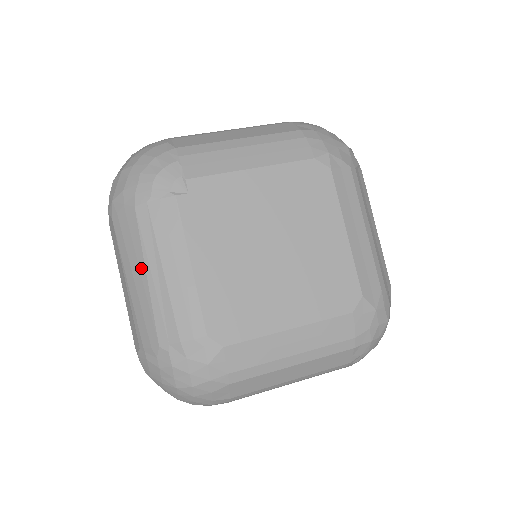
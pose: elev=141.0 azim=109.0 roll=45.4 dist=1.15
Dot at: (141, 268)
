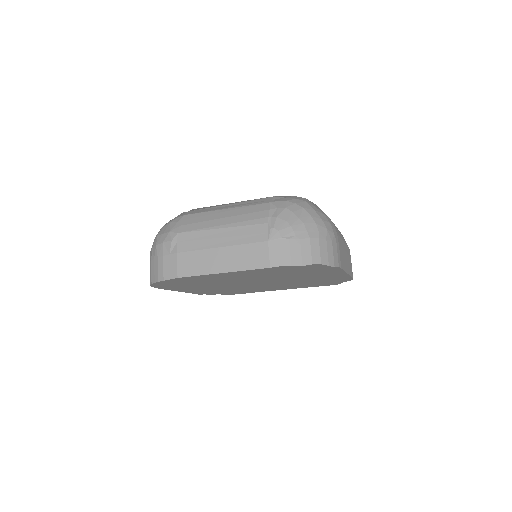
Dot at: (220, 216)
